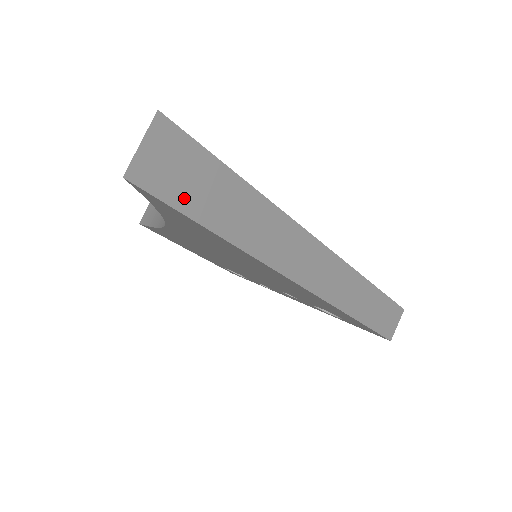
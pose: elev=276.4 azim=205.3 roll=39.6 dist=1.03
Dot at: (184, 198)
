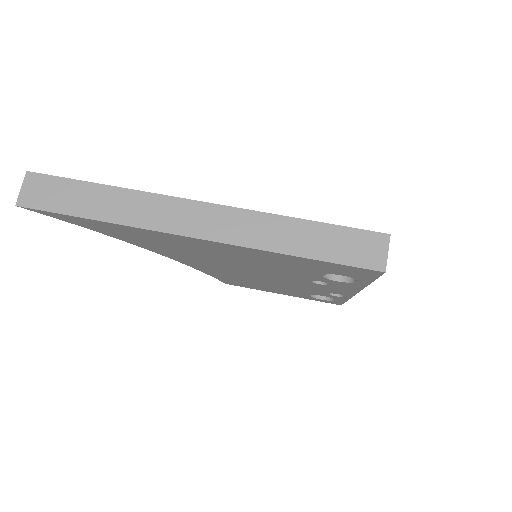
Dot at: (54, 205)
